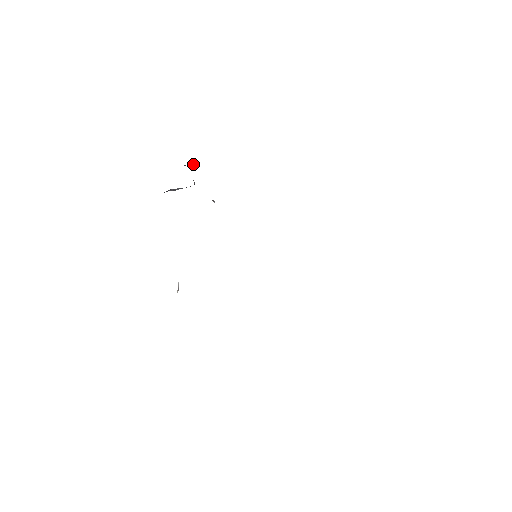
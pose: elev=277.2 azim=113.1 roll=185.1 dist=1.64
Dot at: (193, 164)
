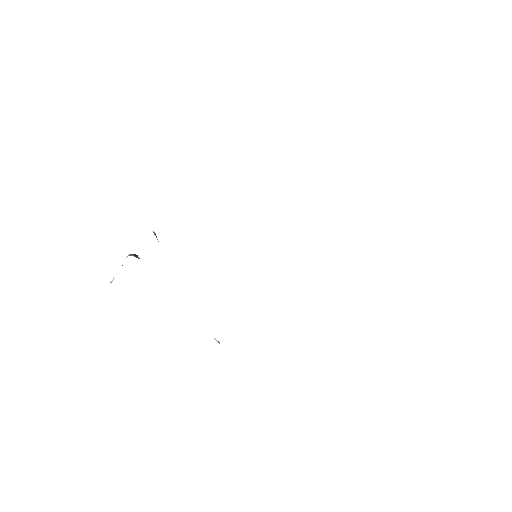
Dot at: occluded
